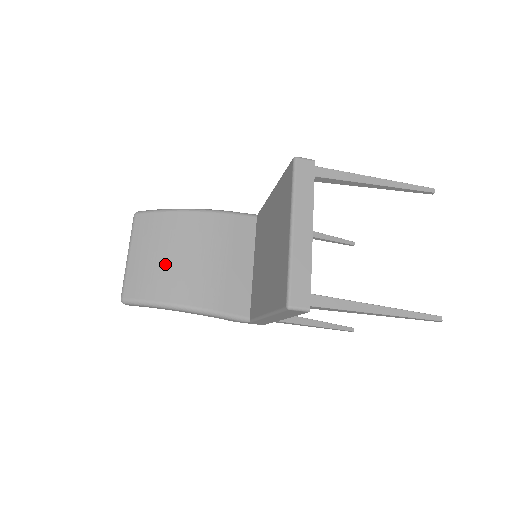
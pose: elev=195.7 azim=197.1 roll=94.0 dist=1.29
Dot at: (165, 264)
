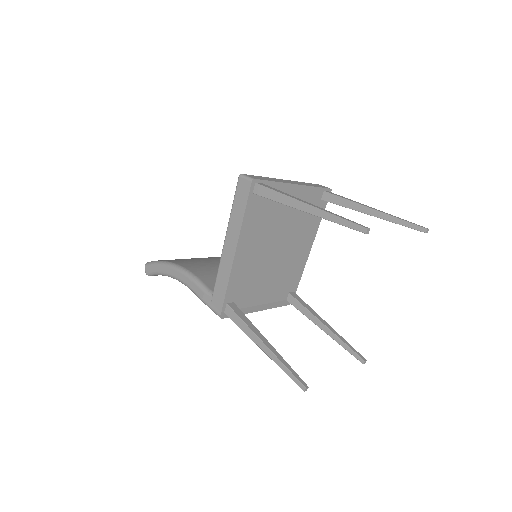
Dot at: (193, 259)
